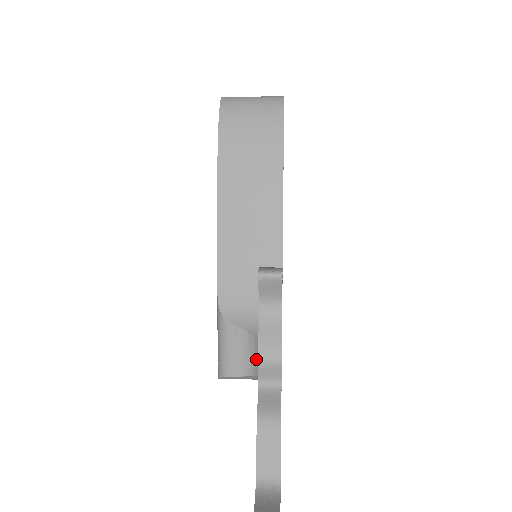
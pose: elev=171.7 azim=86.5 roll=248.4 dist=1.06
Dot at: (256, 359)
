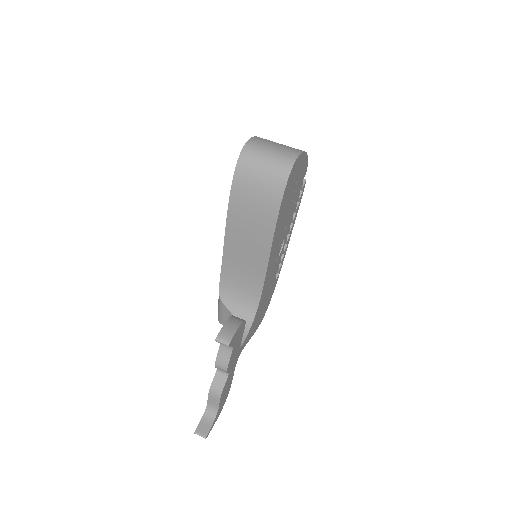
Dot at: occluded
